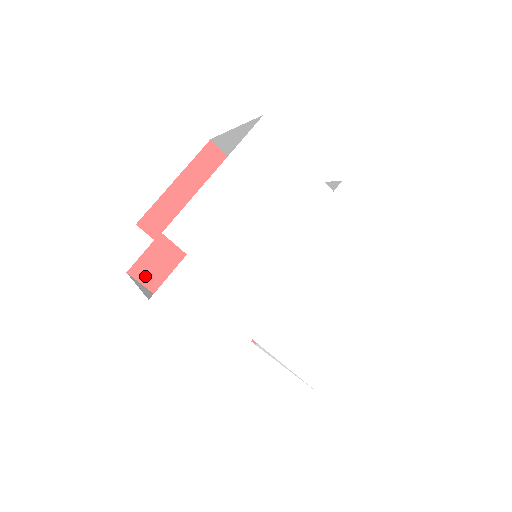
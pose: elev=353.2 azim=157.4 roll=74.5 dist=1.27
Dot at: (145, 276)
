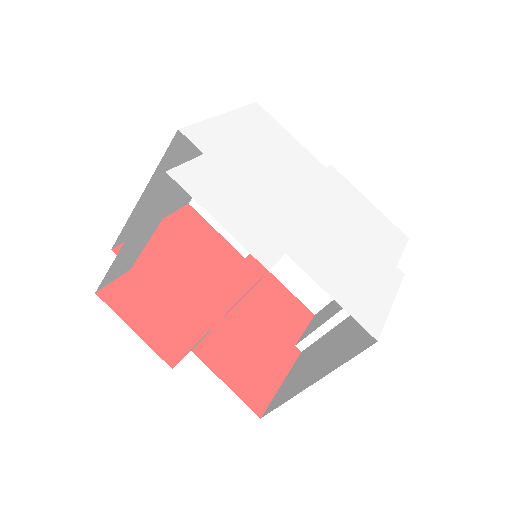
Dot at: (118, 302)
